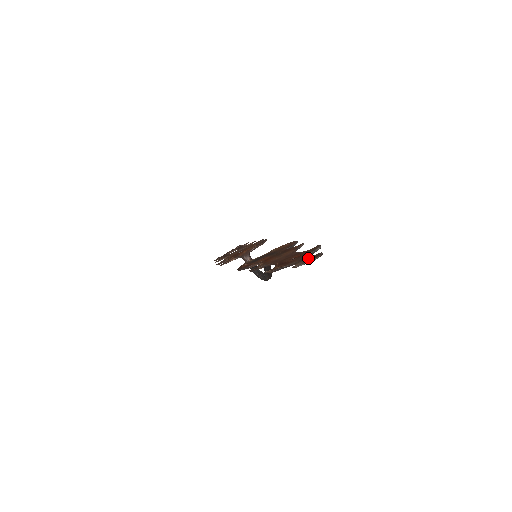
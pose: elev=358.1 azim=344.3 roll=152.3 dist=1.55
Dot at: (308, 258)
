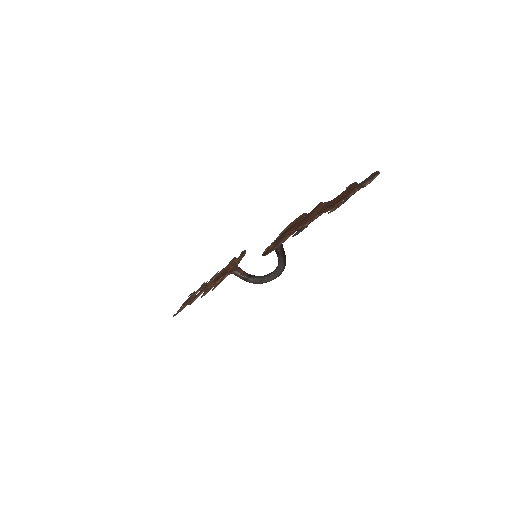
Dot at: (368, 178)
